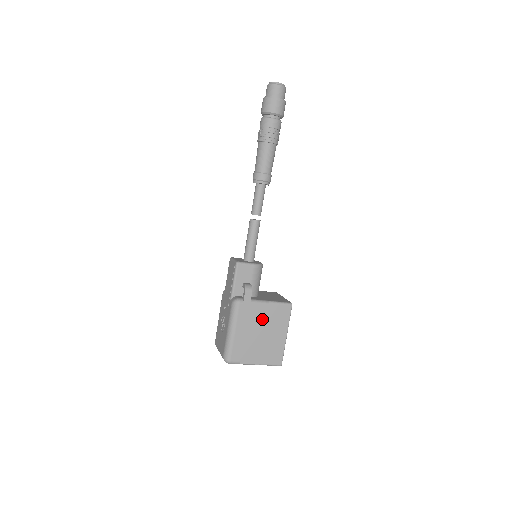
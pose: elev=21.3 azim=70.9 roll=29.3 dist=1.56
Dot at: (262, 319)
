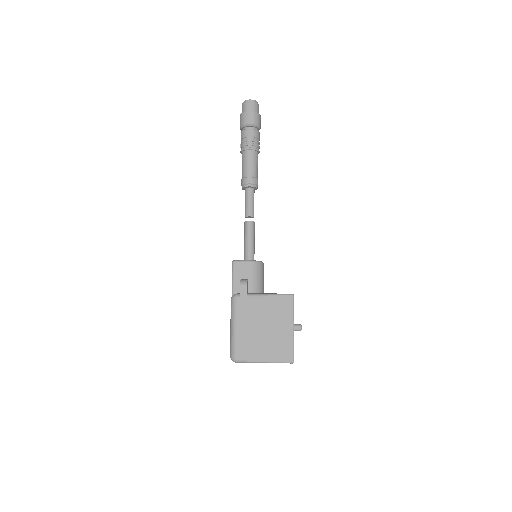
Dot at: (263, 312)
